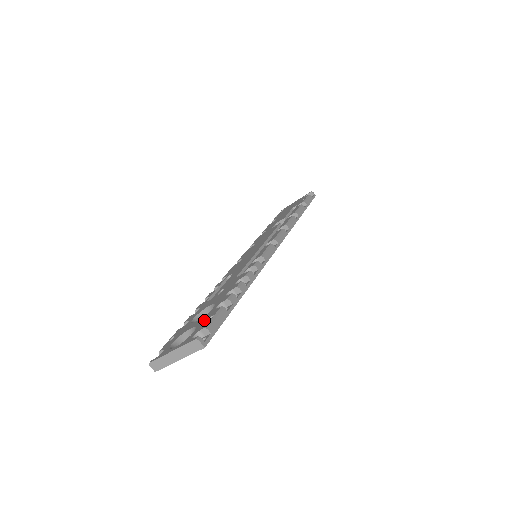
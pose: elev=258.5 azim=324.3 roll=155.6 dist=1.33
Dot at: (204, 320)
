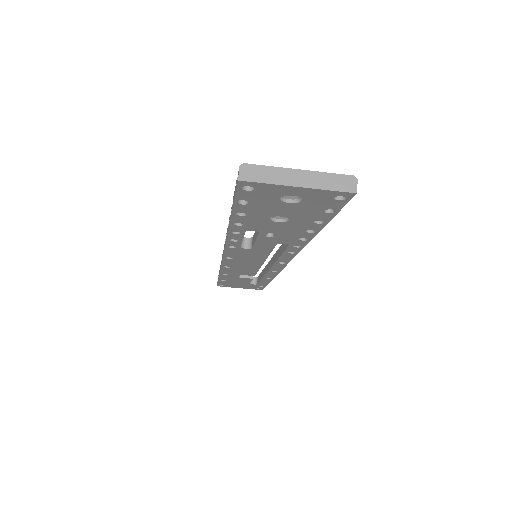
Dot at: occluded
